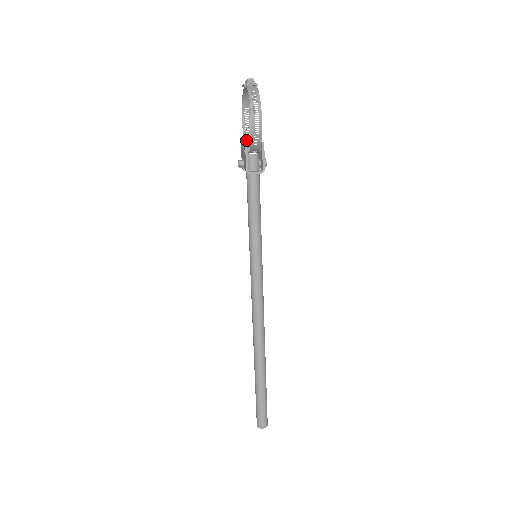
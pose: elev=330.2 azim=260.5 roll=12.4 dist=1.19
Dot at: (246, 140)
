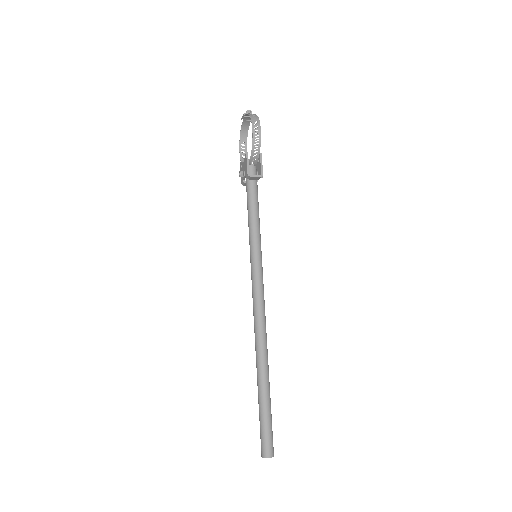
Dot at: occluded
